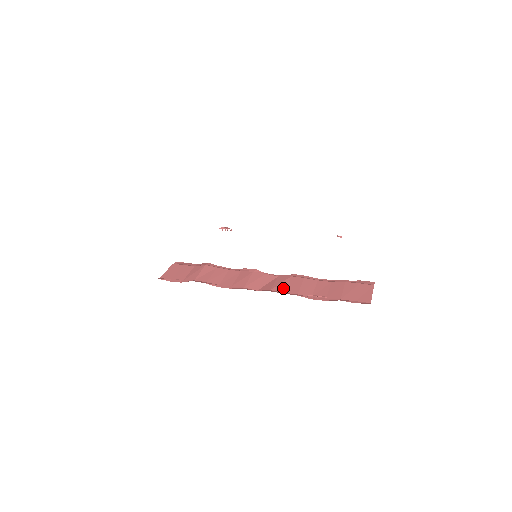
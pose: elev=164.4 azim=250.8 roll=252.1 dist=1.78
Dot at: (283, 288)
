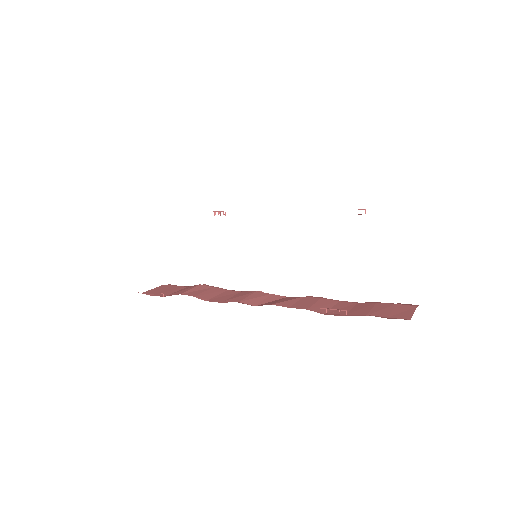
Dot at: (289, 304)
